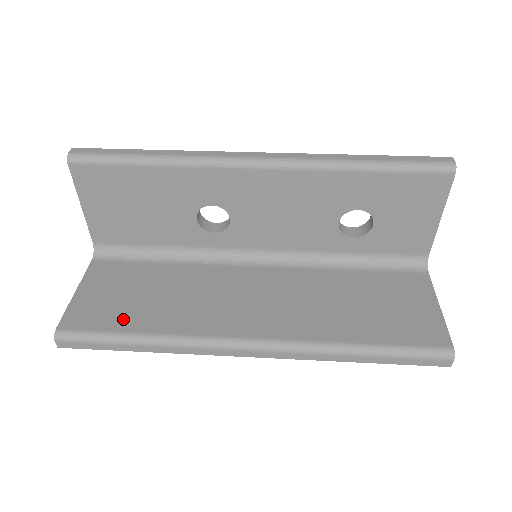
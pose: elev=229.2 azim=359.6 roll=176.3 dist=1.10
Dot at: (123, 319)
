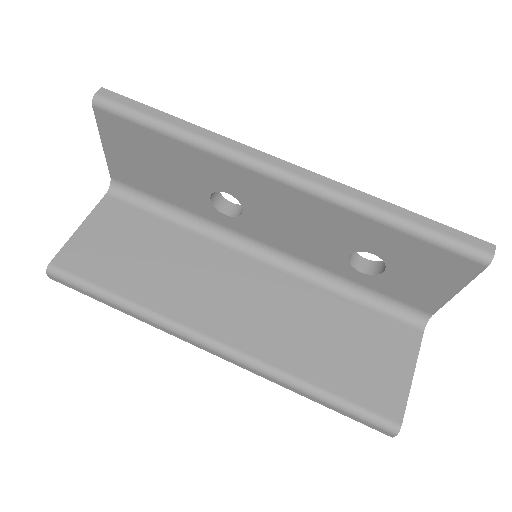
Dot at: (111, 275)
